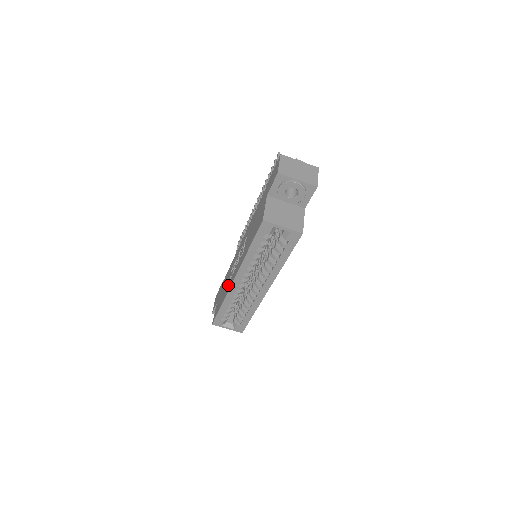
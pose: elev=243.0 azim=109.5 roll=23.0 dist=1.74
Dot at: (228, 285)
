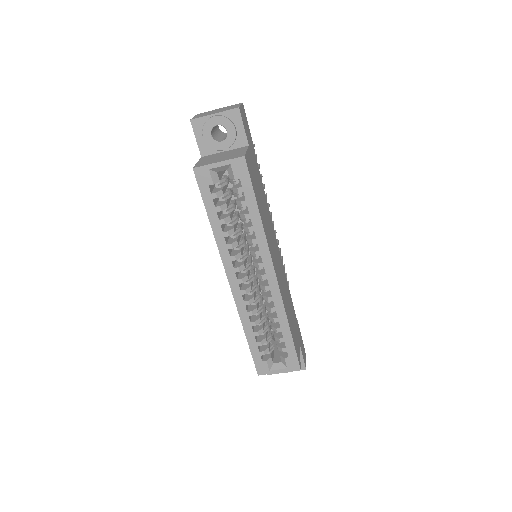
Dot at: occluded
